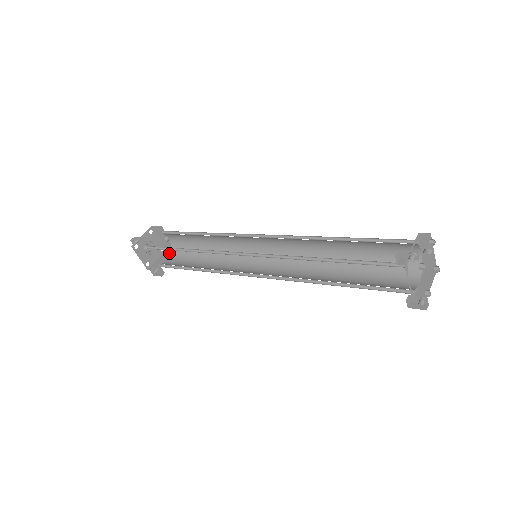
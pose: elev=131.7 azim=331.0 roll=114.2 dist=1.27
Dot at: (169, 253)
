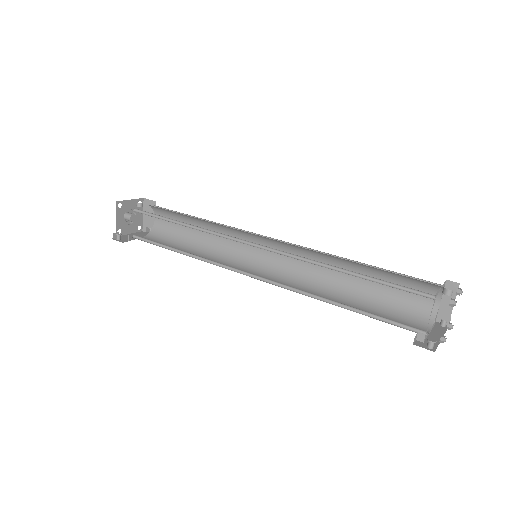
Dot at: occluded
